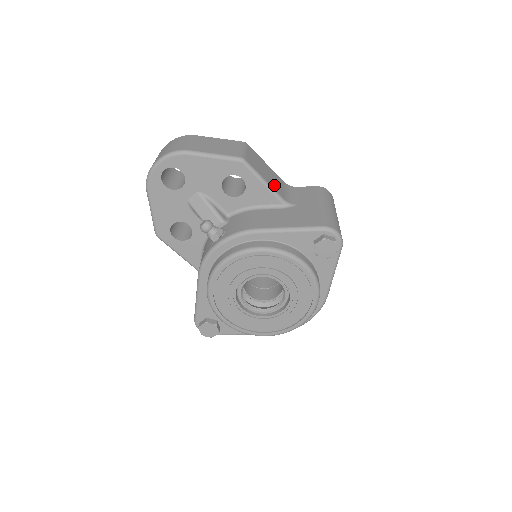
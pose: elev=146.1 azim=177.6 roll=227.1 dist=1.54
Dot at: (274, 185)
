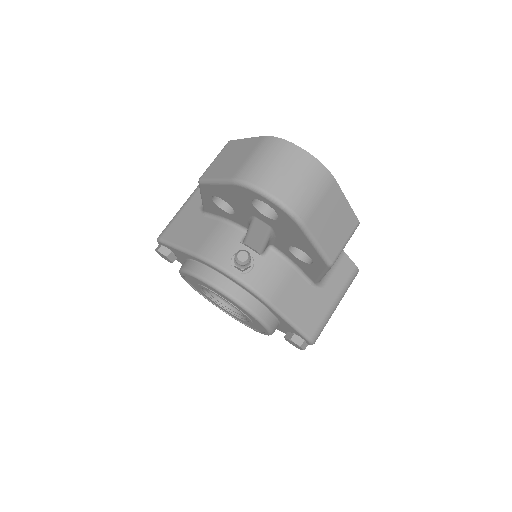
Dot at: occluded
